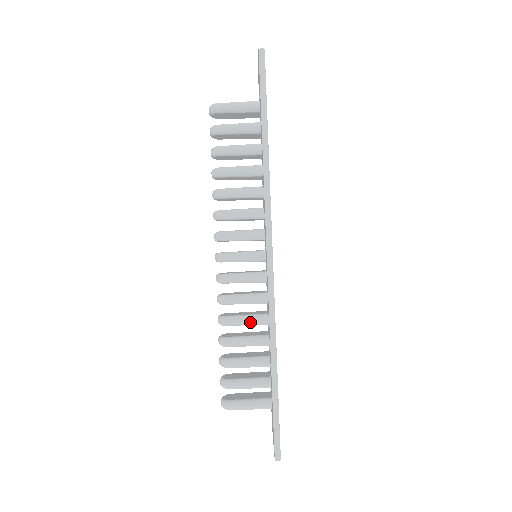
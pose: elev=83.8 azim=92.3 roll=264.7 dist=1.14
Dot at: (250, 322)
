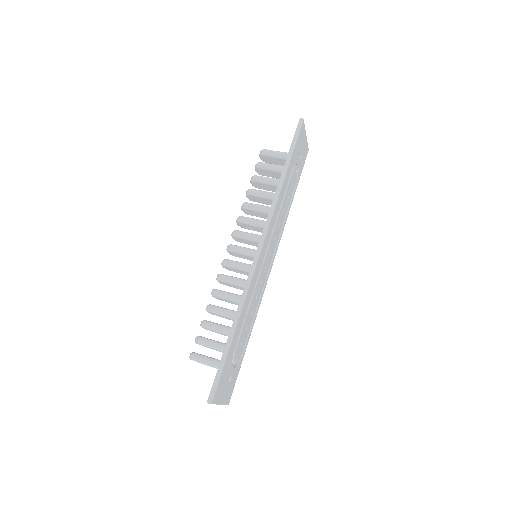
Dot at: (232, 298)
